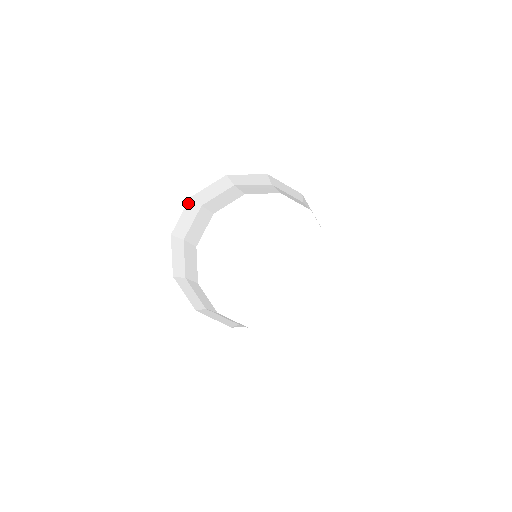
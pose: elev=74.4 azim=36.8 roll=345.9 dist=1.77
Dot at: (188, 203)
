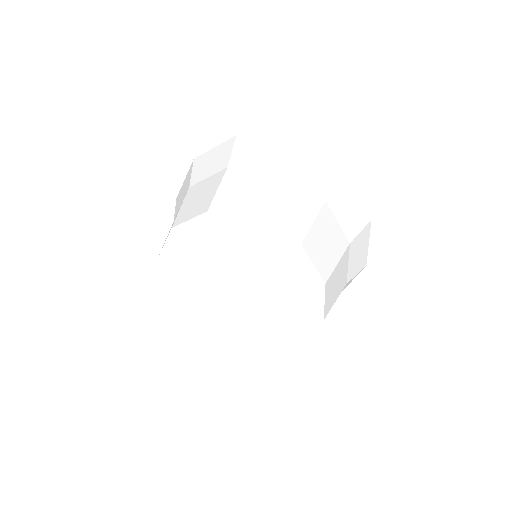
Dot at: (190, 167)
